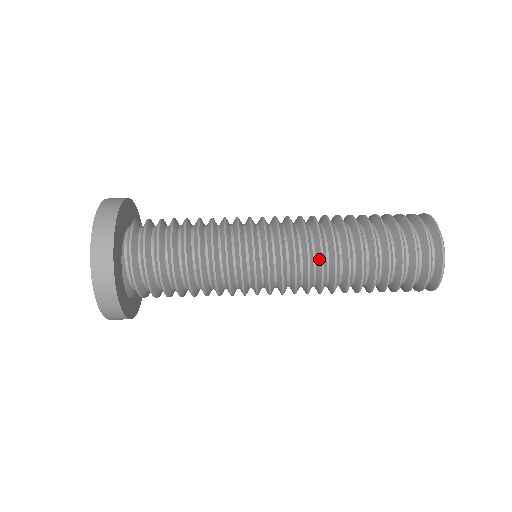
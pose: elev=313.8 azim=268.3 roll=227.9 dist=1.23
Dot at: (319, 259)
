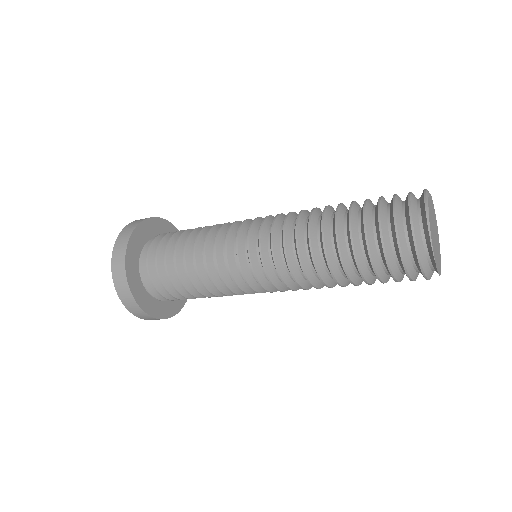
Dot at: occluded
